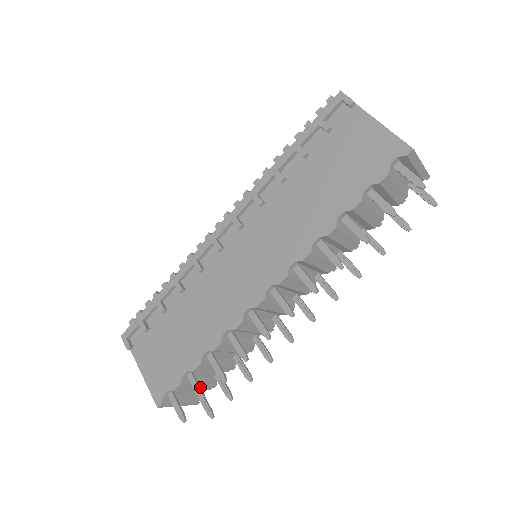
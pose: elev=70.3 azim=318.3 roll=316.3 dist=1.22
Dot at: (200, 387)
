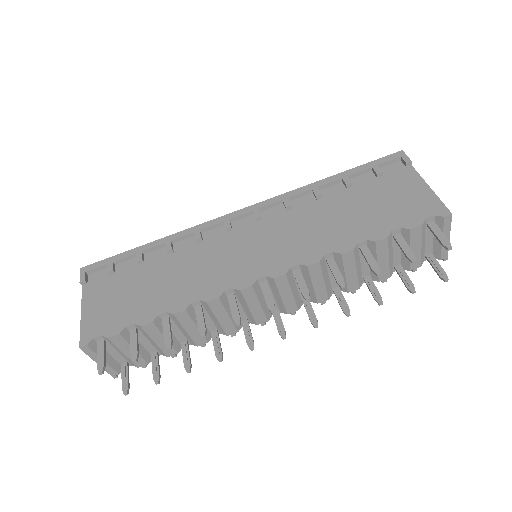
Dot at: (138, 346)
